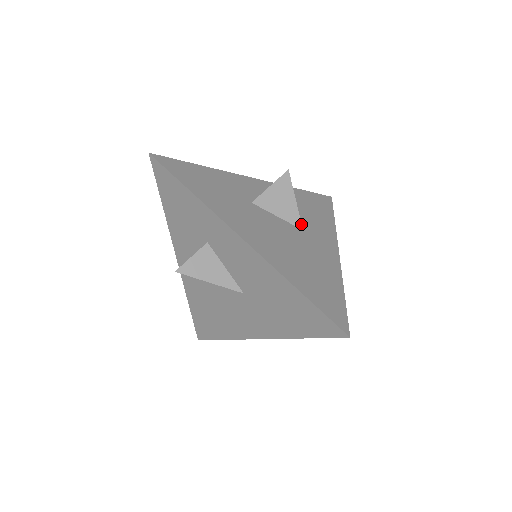
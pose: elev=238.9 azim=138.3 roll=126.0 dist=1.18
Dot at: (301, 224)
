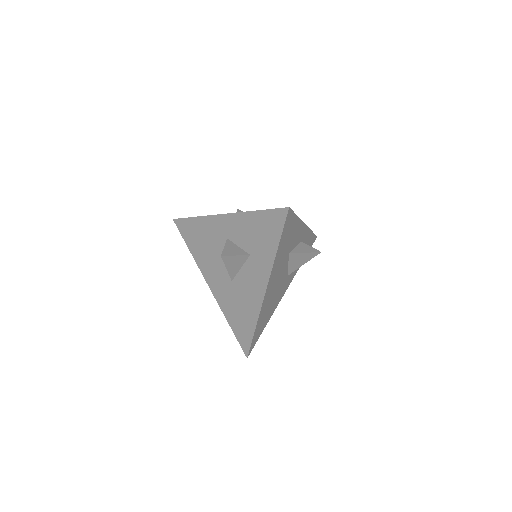
Dot at: occluded
